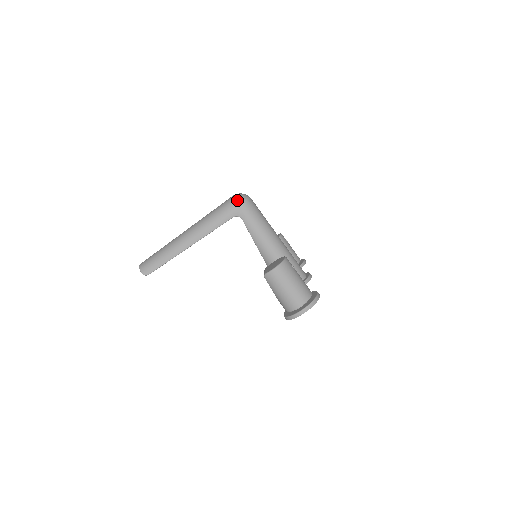
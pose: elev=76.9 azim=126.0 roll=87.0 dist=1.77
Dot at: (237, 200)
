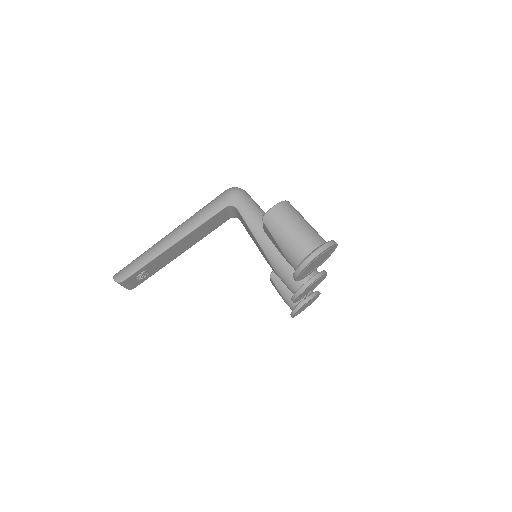
Dot at: (230, 189)
